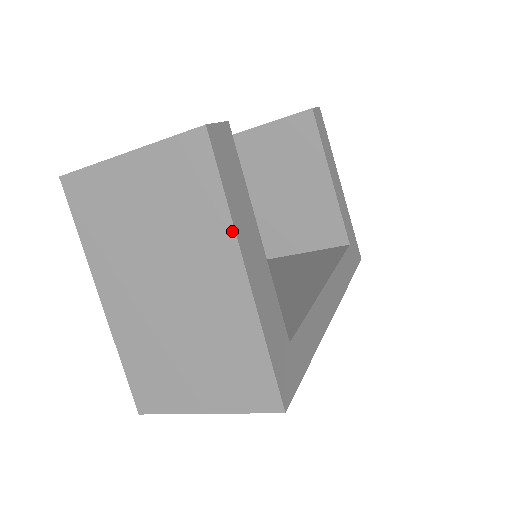
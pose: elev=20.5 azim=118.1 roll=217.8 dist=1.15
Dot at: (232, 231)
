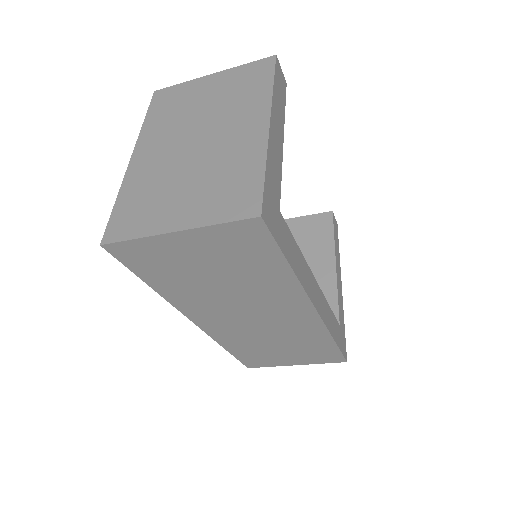
Dot at: (270, 99)
